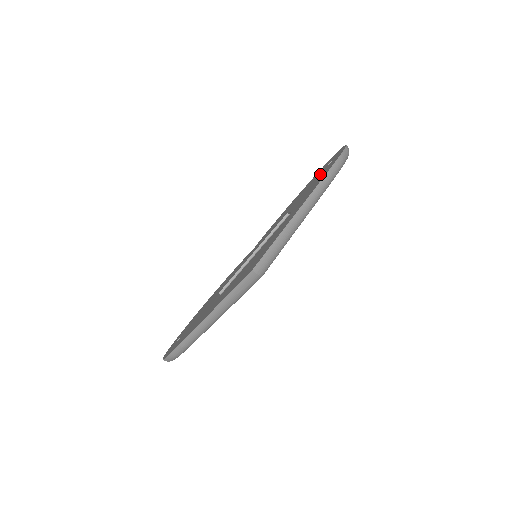
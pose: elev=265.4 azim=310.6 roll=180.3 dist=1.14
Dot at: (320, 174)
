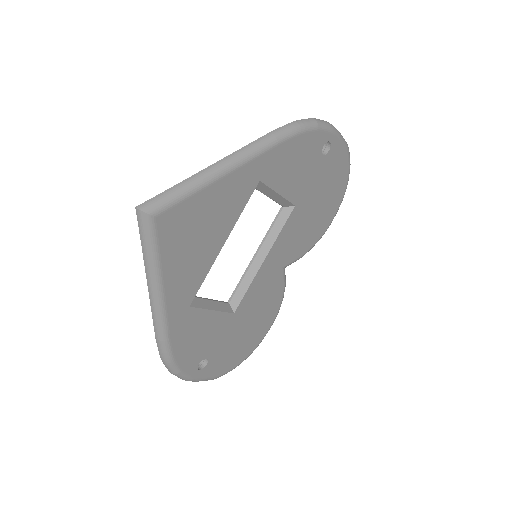
Dot at: occluded
